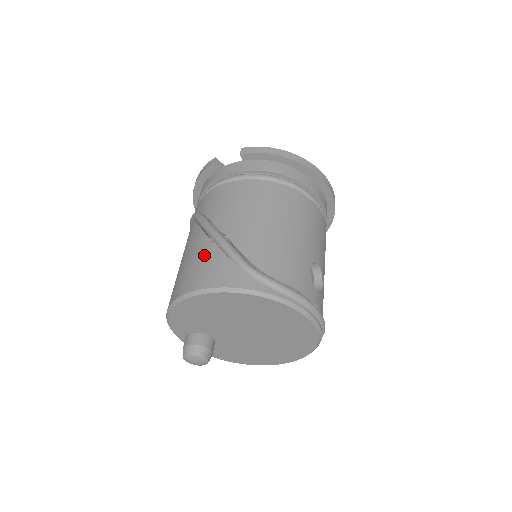
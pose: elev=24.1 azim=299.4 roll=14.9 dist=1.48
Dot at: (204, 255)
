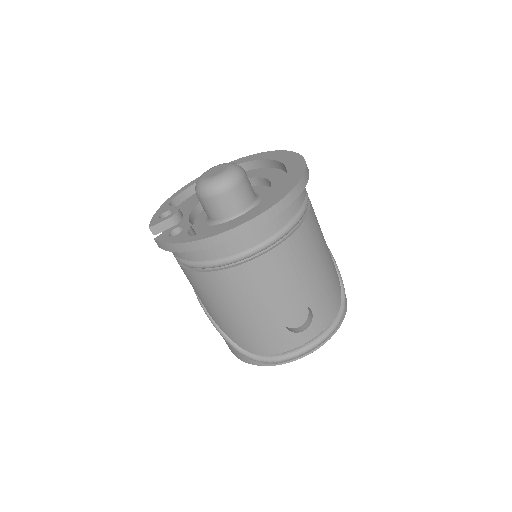
Dot at: occluded
